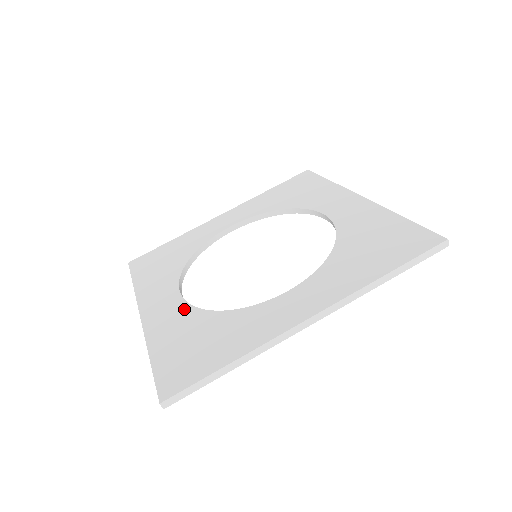
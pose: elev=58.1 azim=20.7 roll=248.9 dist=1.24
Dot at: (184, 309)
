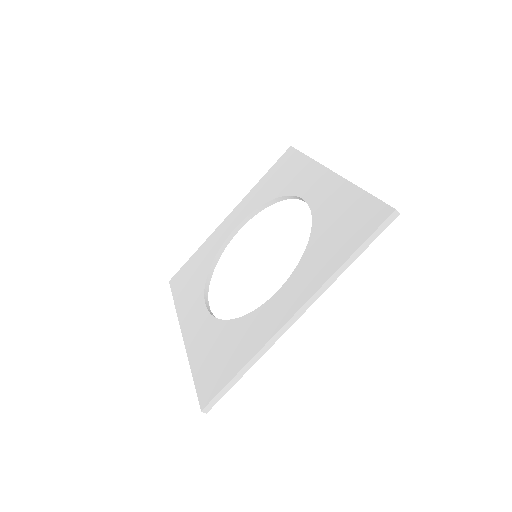
Dot at: (209, 322)
